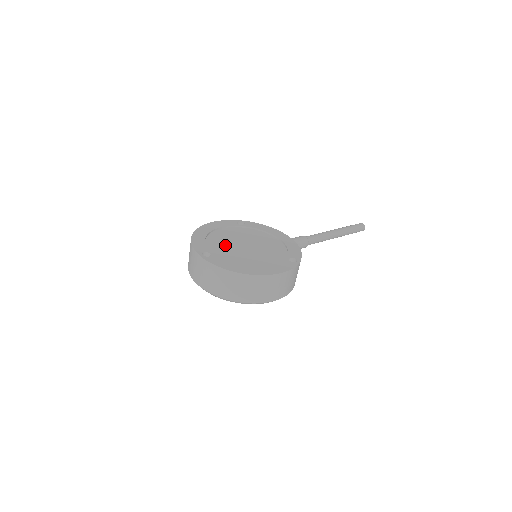
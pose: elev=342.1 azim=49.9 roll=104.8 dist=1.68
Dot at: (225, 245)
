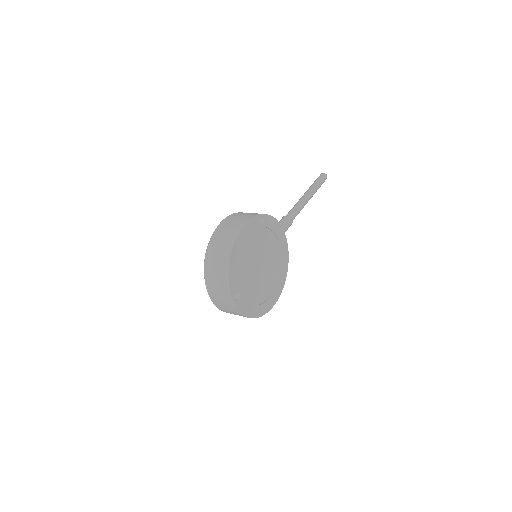
Dot at: (248, 271)
